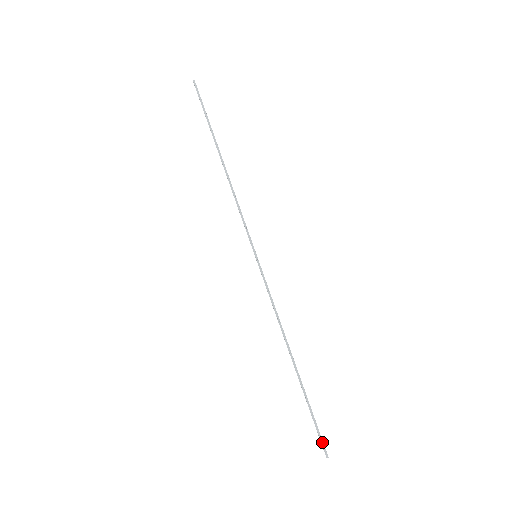
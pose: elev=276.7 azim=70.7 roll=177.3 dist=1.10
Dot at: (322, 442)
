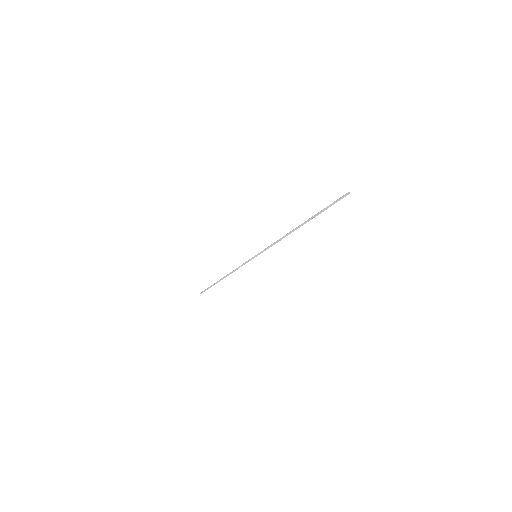
Dot at: (340, 198)
